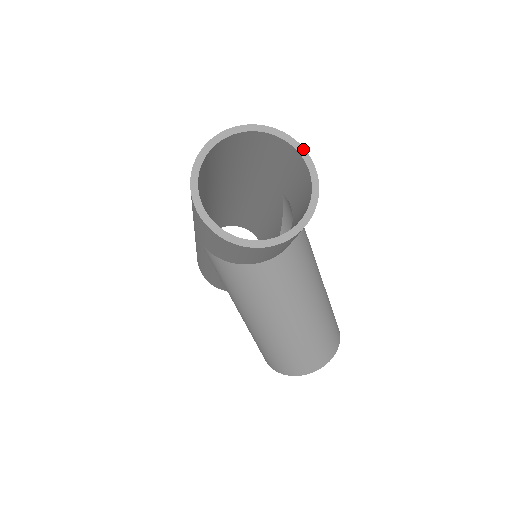
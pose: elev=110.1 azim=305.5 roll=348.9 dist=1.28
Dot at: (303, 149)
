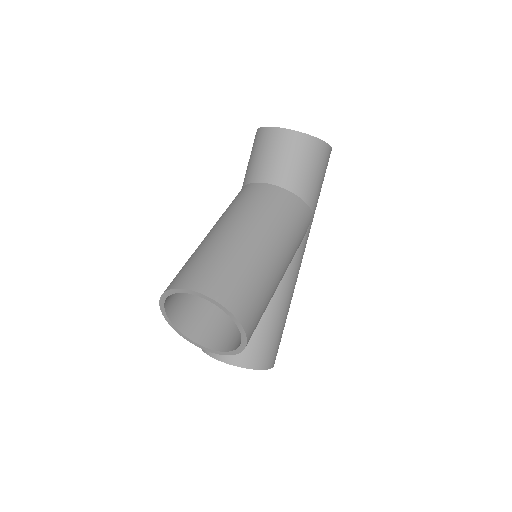
Dot at: (331, 148)
